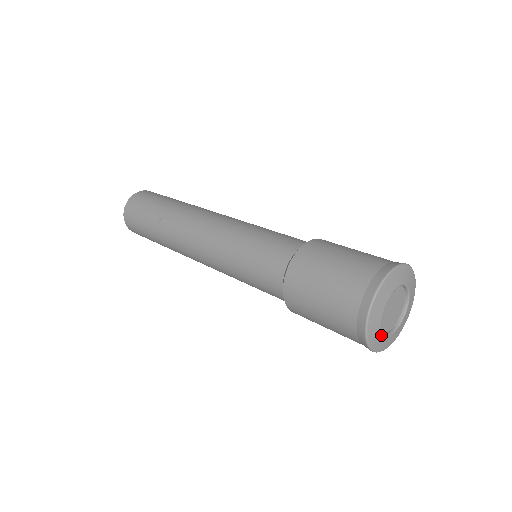
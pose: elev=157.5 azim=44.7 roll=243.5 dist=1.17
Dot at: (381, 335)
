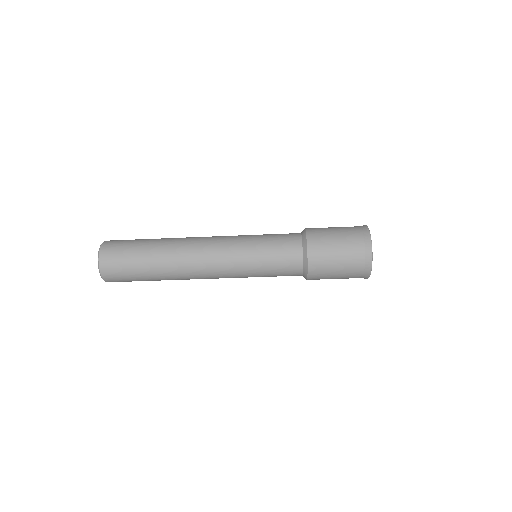
Dot at: occluded
